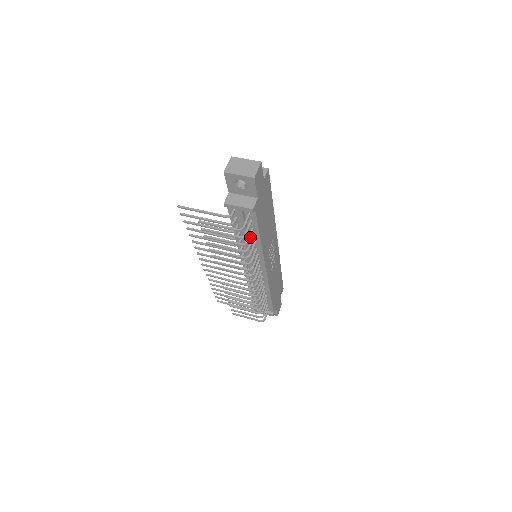
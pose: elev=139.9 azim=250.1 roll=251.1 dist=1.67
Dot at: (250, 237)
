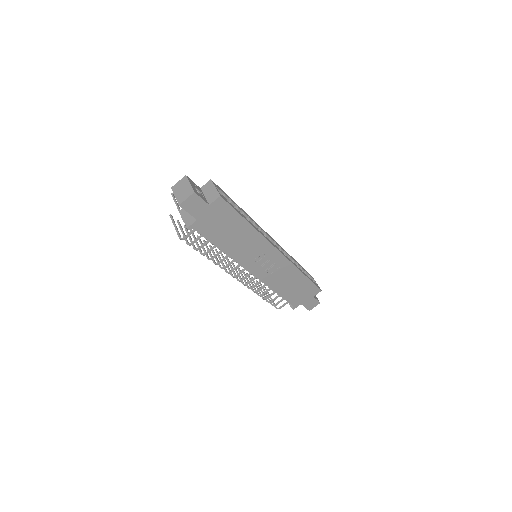
Dot at: occluded
